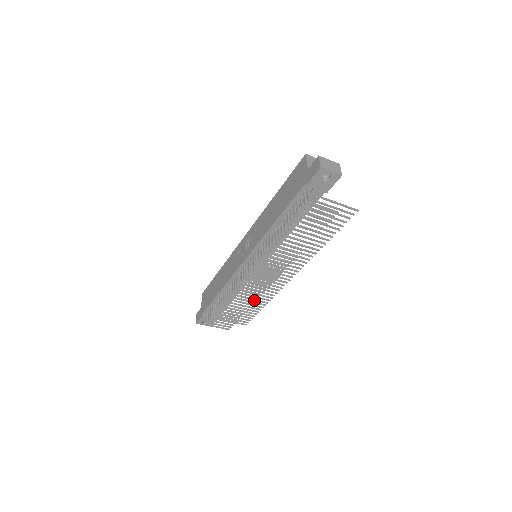
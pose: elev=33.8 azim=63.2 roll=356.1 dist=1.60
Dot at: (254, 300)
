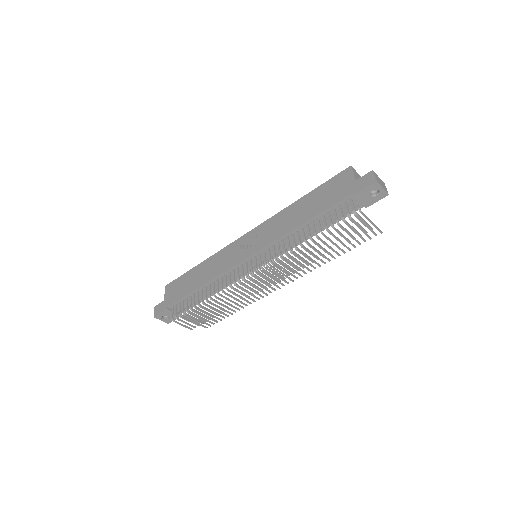
Dot at: occluded
